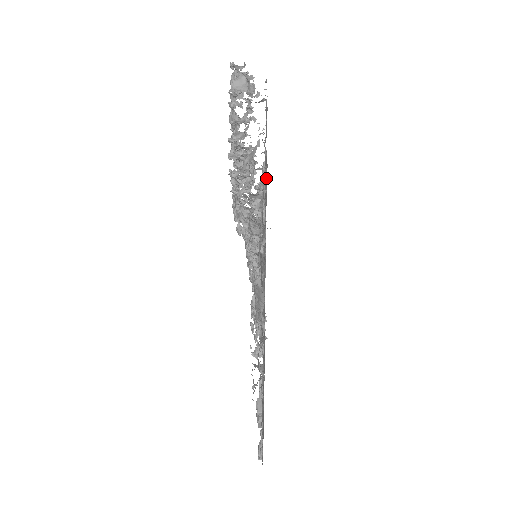
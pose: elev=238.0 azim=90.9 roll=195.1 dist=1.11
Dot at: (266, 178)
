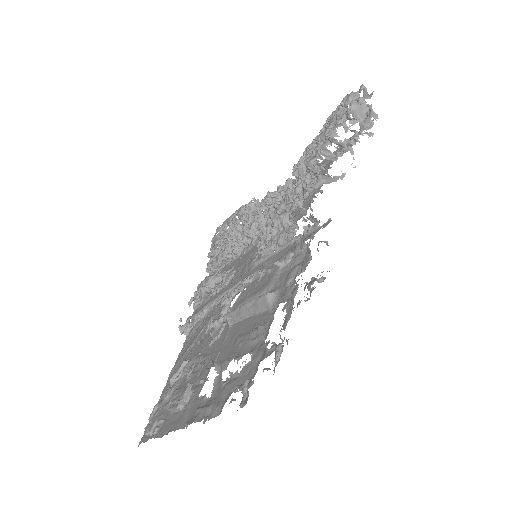
Dot at: (310, 197)
